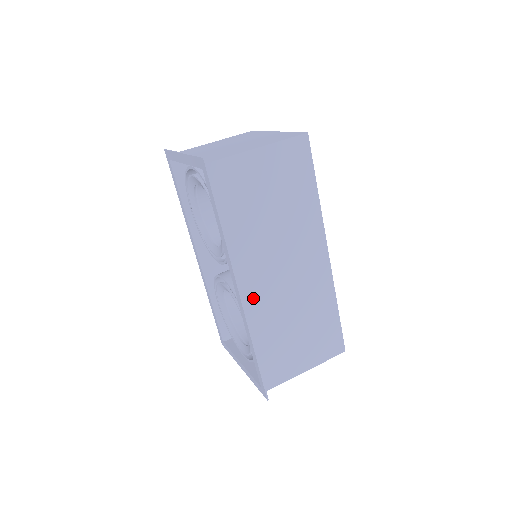
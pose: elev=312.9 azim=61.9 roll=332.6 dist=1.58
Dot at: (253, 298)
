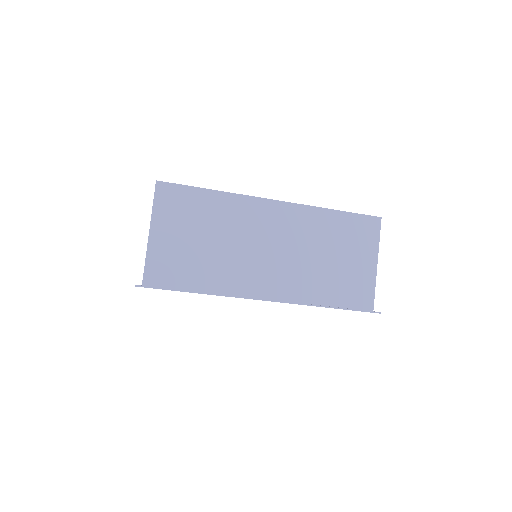
Dot at: (279, 288)
